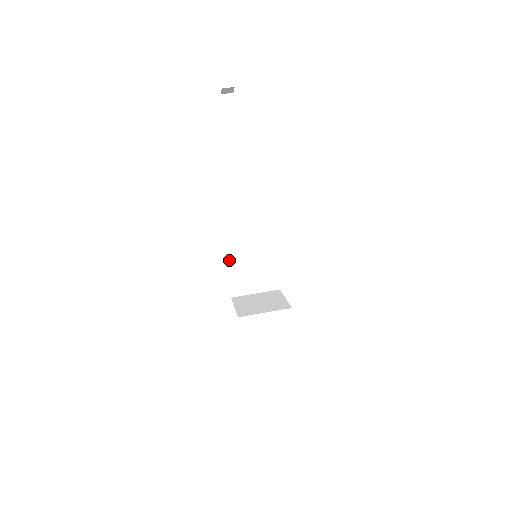
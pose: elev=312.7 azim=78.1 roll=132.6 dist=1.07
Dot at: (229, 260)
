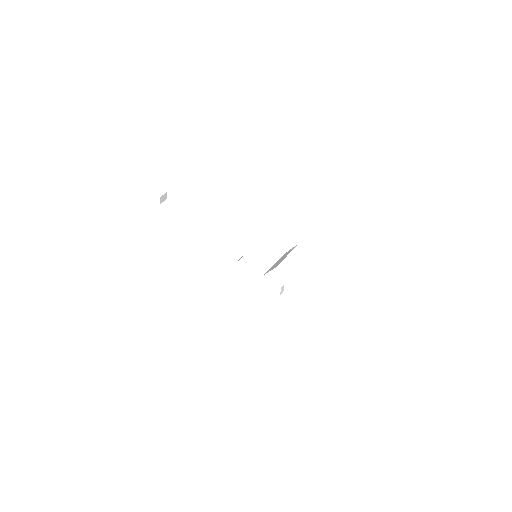
Dot at: (244, 254)
